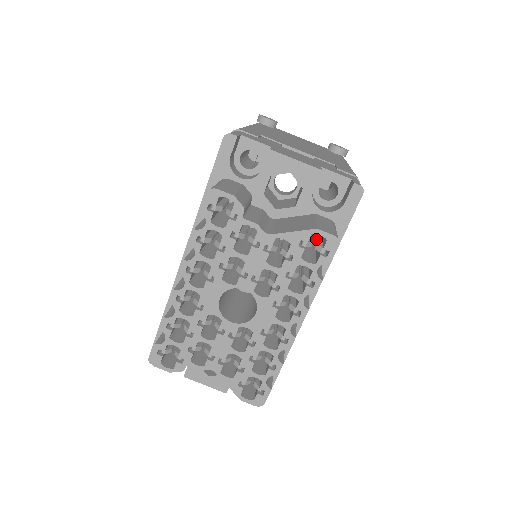
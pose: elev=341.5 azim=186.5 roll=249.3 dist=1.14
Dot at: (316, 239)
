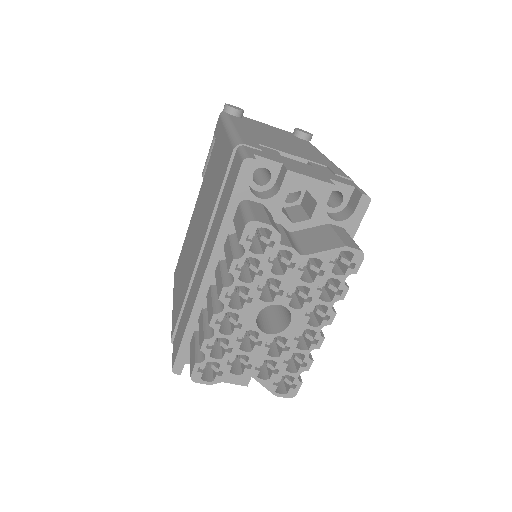
Dot at: occluded
